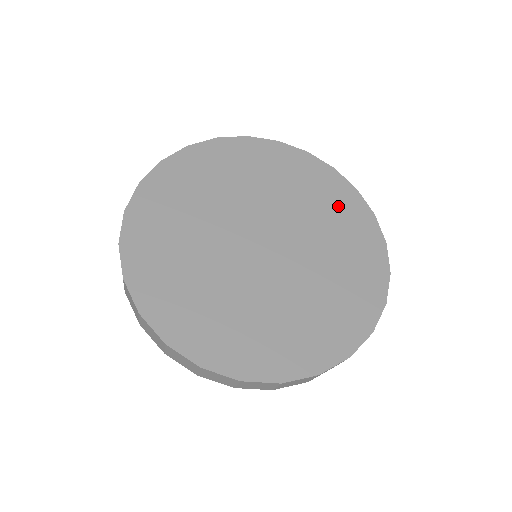
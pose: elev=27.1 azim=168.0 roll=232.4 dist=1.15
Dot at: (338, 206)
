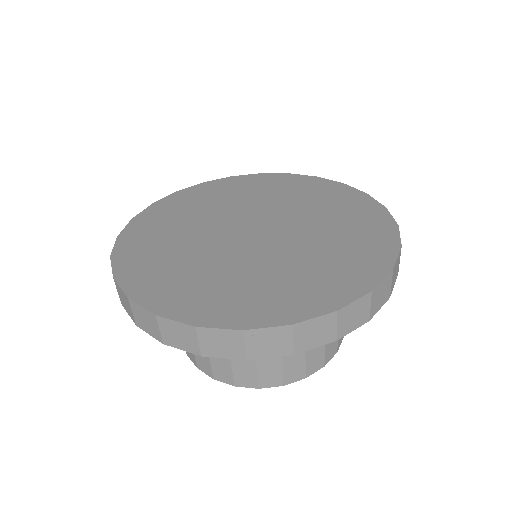
Dot at: (308, 190)
